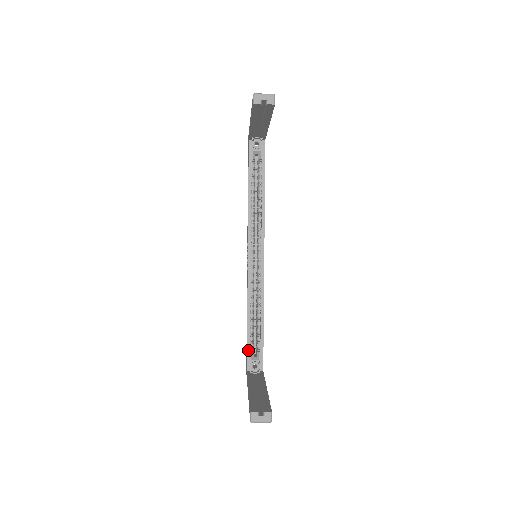
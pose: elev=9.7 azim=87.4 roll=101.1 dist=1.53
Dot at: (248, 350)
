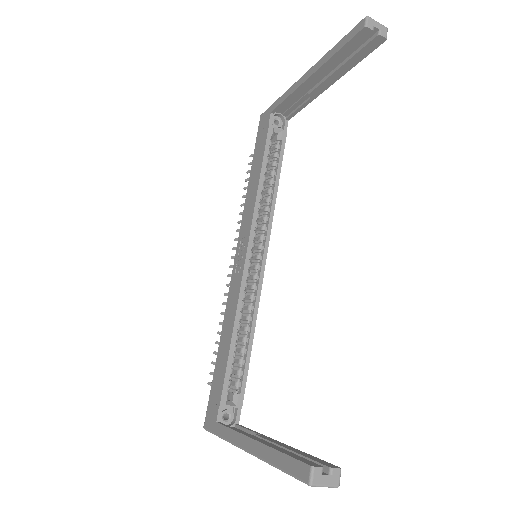
Dot at: (224, 389)
